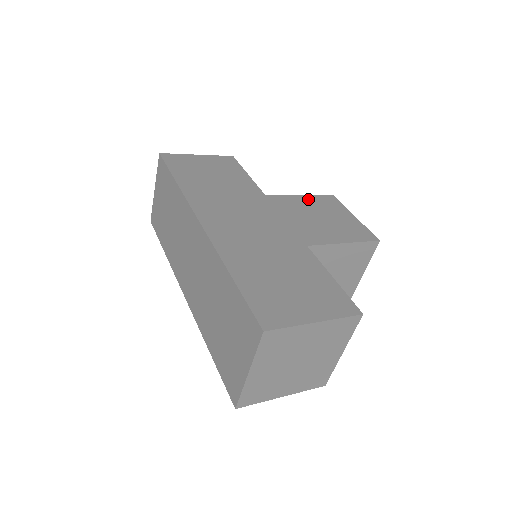
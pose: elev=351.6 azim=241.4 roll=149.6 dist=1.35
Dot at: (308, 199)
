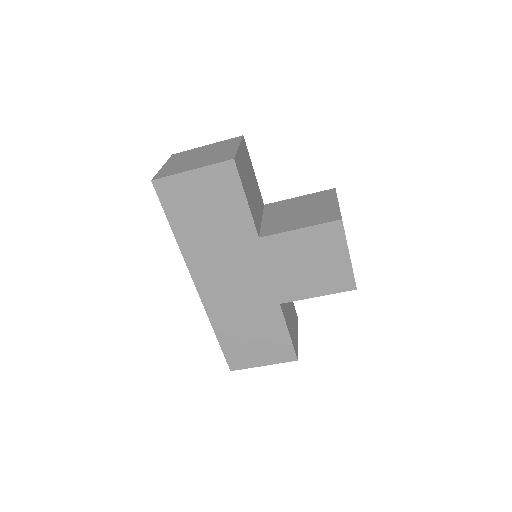
Dot at: occluded
